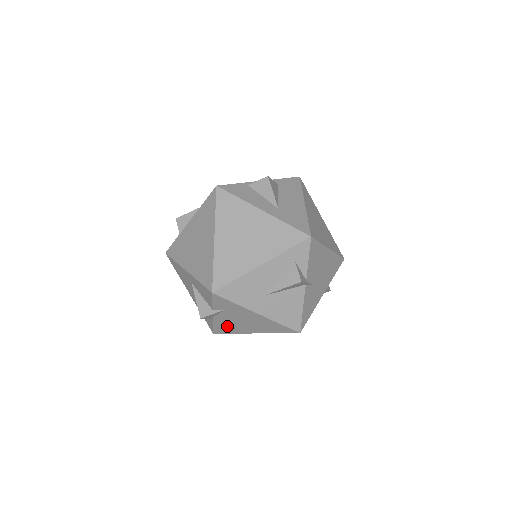
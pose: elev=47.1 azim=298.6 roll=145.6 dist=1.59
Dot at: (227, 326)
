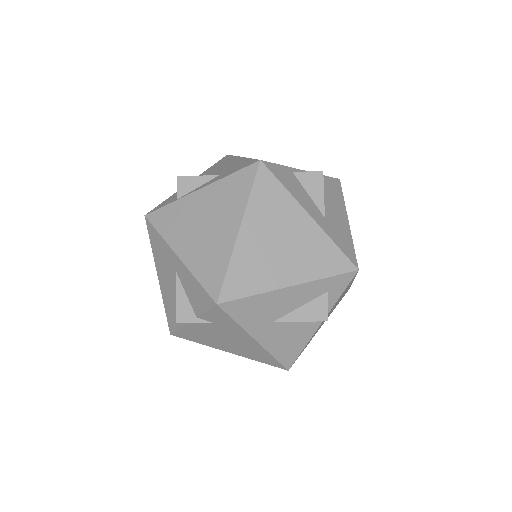
Dot at: (198, 335)
